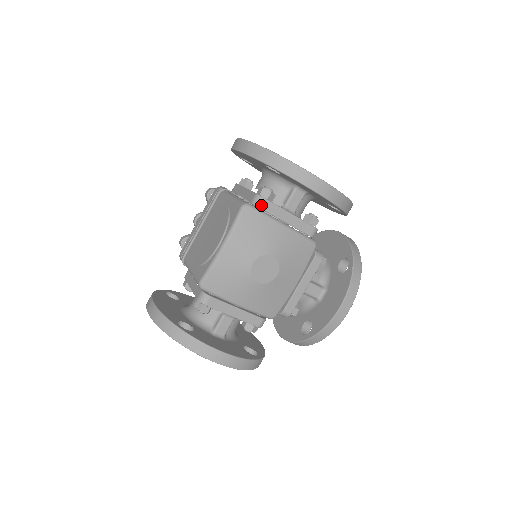
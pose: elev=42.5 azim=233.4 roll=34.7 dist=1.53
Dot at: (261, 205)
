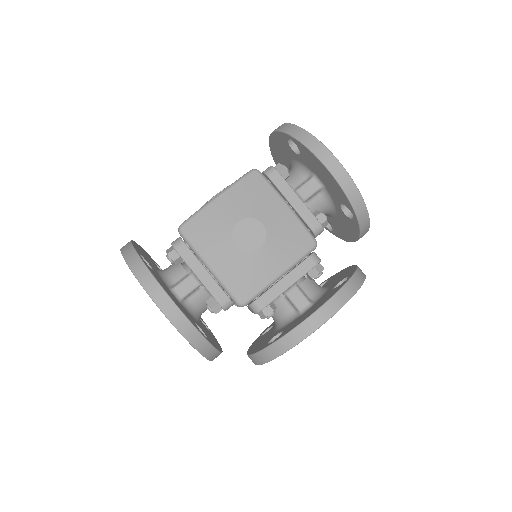
Dot at: (270, 174)
